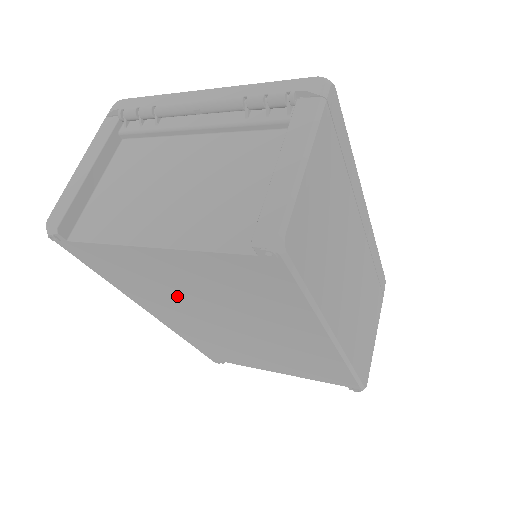
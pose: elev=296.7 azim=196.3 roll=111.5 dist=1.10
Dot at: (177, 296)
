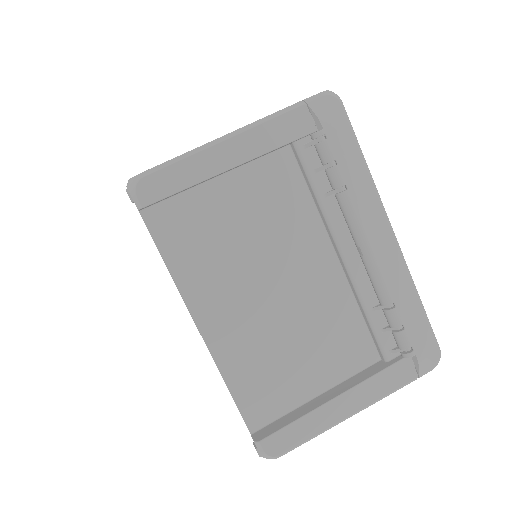
Dot at: occluded
